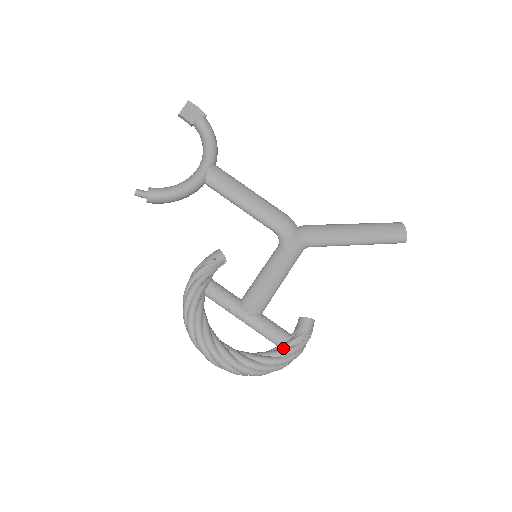
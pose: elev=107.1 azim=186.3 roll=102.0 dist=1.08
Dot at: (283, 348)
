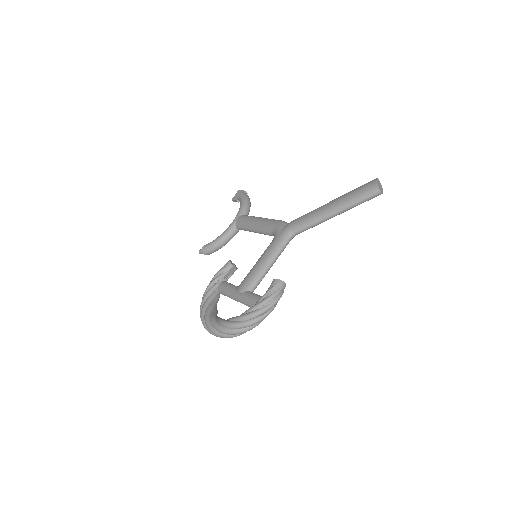
Dot at: (253, 307)
